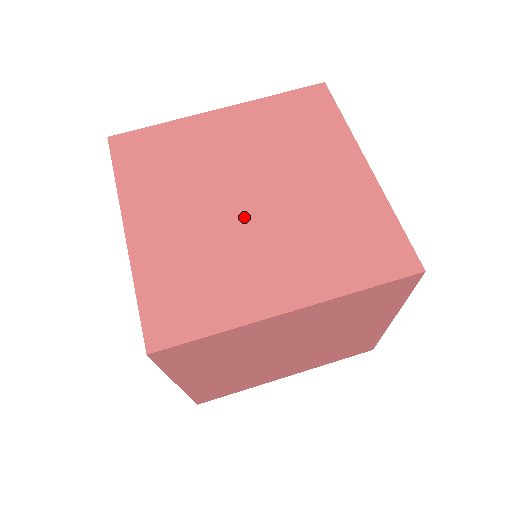
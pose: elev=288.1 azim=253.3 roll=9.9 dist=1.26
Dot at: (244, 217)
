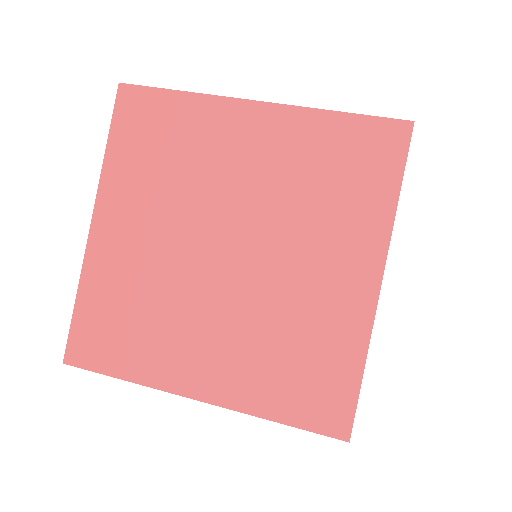
Dot at: (208, 273)
